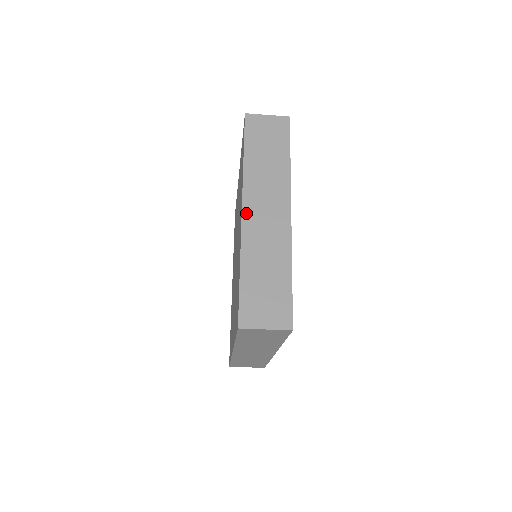
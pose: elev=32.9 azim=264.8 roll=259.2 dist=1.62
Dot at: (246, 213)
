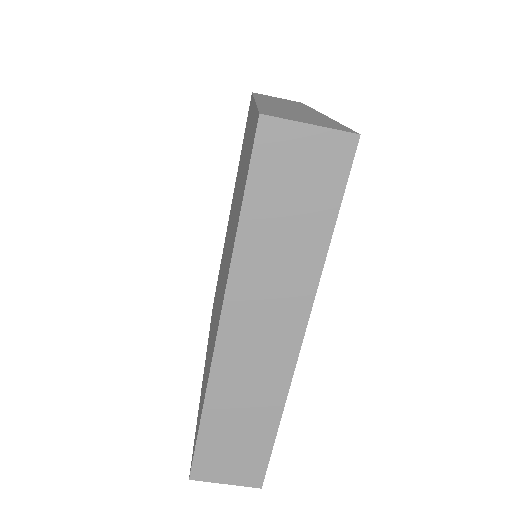
Dot at: (260, 100)
